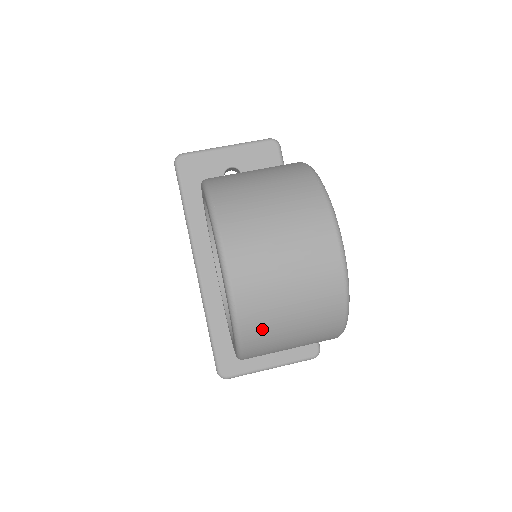
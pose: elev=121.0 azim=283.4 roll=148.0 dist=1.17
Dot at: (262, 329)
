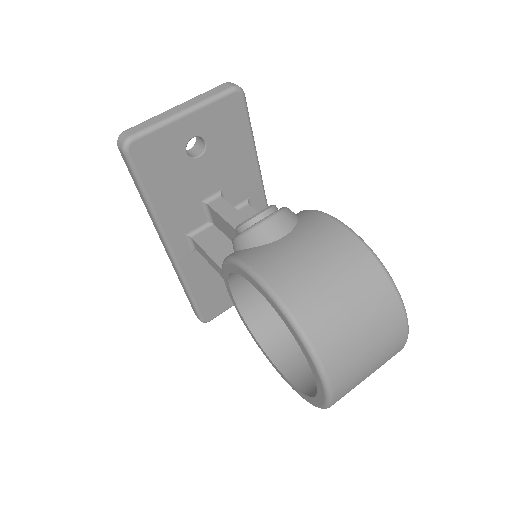
Dot at: occluded
